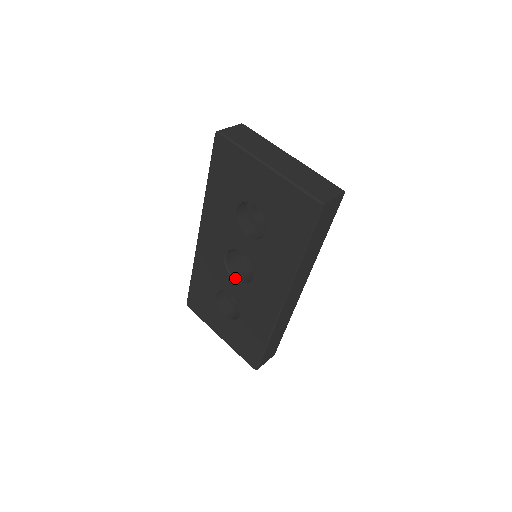
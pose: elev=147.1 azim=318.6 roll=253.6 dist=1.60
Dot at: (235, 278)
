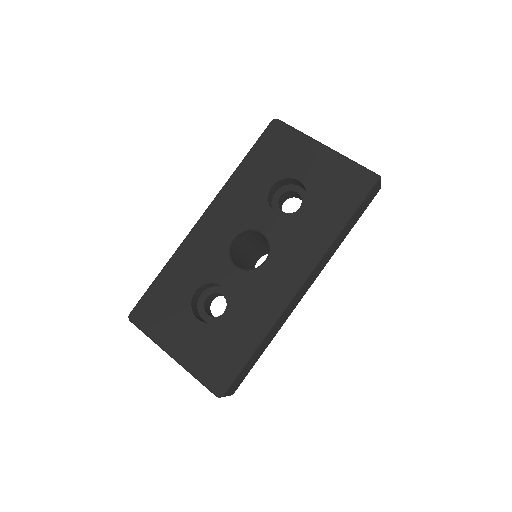
Dot at: (236, 265)
